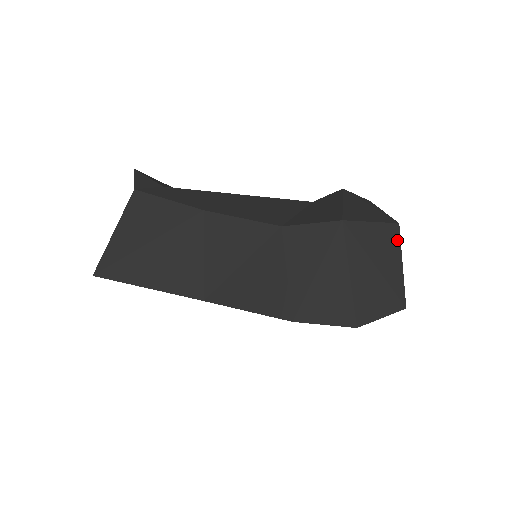
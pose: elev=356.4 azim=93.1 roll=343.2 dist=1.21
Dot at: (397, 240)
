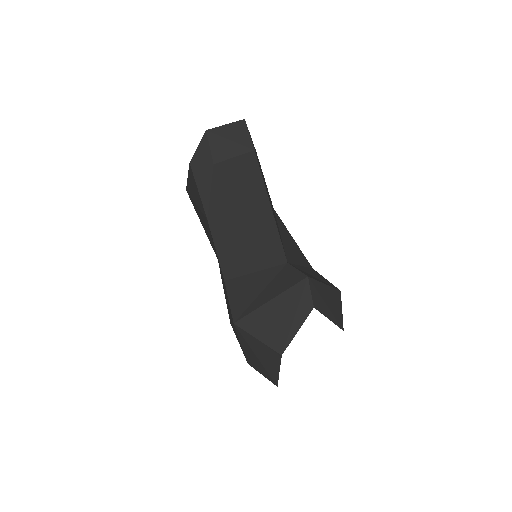
Dot at: (278, 360)
